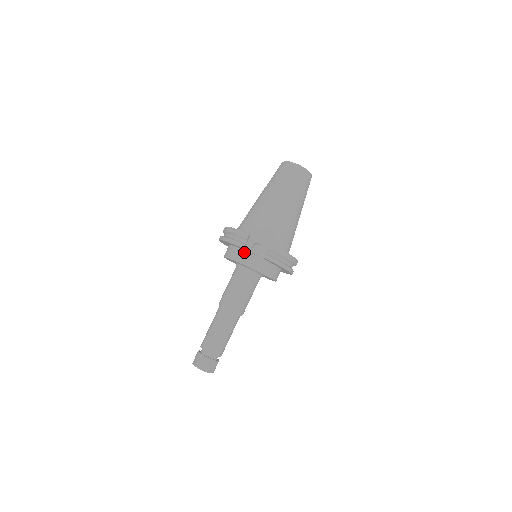
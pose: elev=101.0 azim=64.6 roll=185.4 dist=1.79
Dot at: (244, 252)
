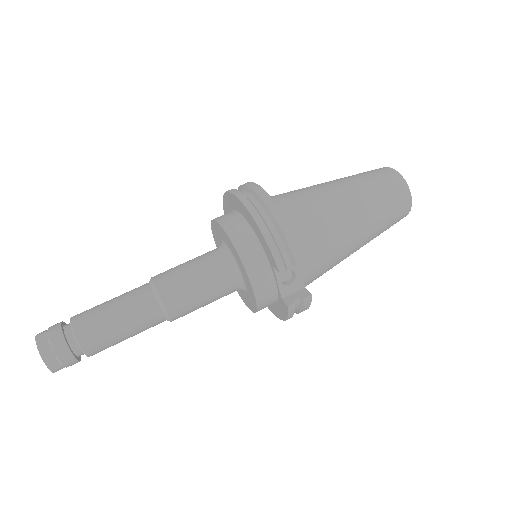
Dot at: (268, 267)
